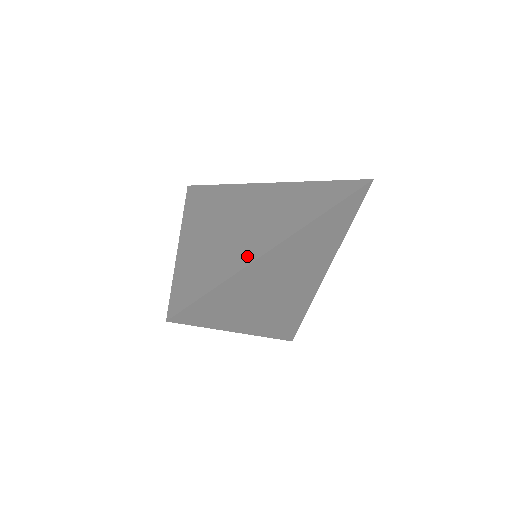
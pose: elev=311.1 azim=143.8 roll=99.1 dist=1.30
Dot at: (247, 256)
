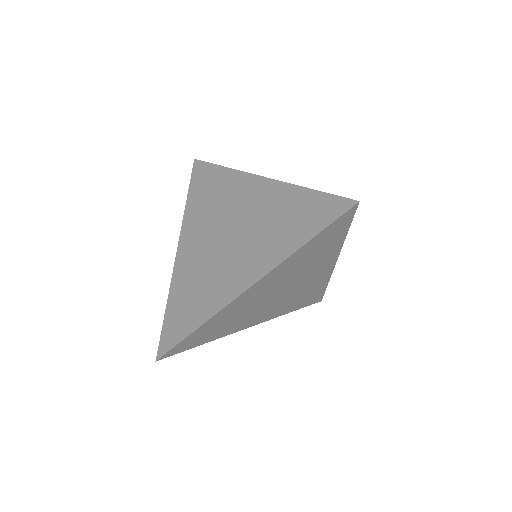
Dot at: (222, 296)
